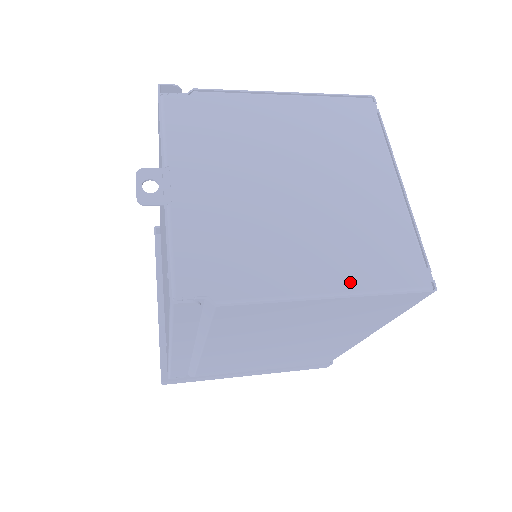
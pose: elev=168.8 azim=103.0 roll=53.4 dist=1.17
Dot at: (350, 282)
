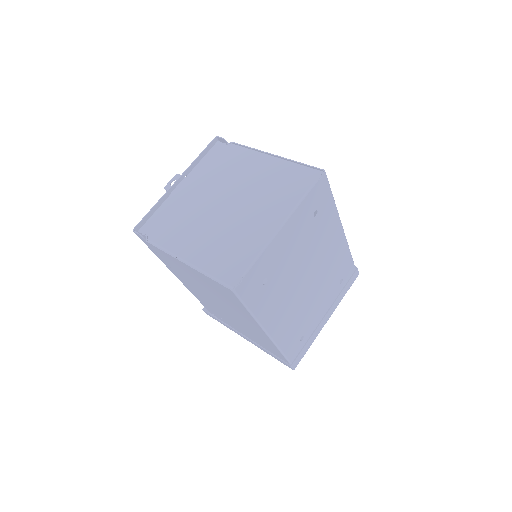
Dot at: (200, 262)
